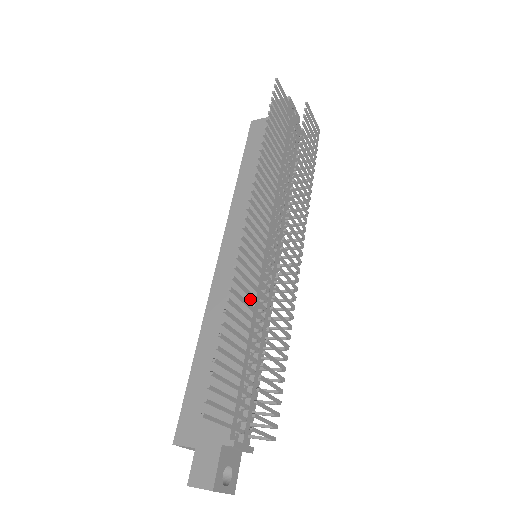
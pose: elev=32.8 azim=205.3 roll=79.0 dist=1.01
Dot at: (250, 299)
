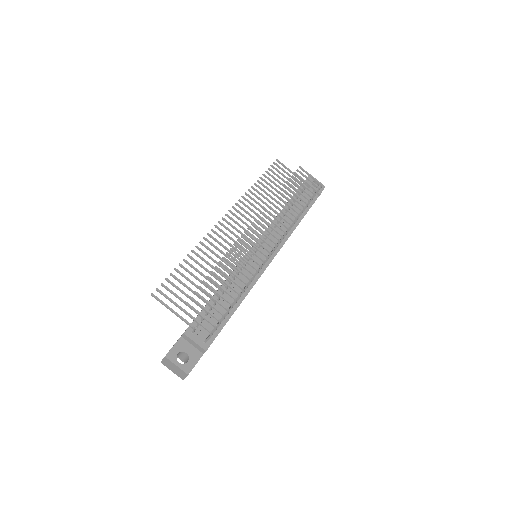
Dot at: (233, 270)
